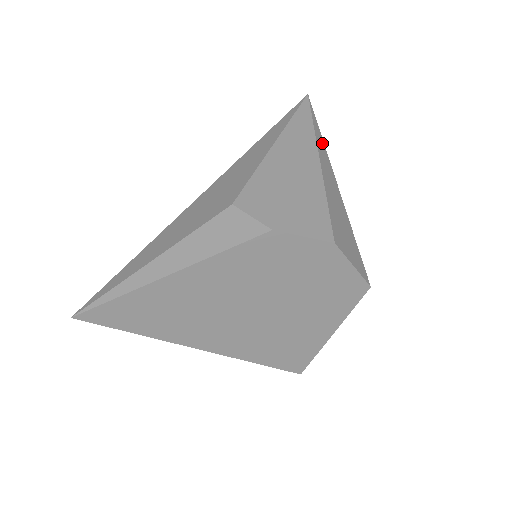
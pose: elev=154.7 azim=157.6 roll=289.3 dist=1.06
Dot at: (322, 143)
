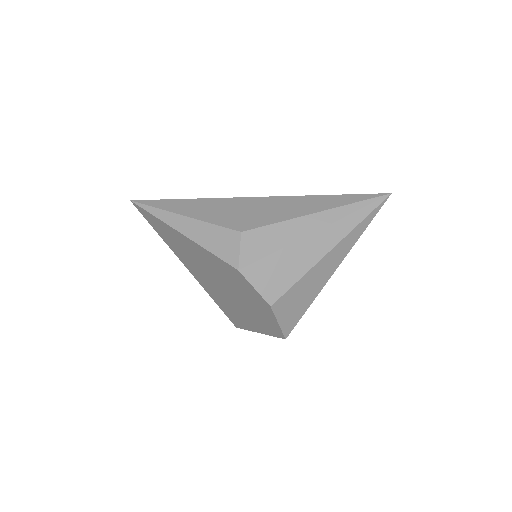
Dot at: (357, 236)
